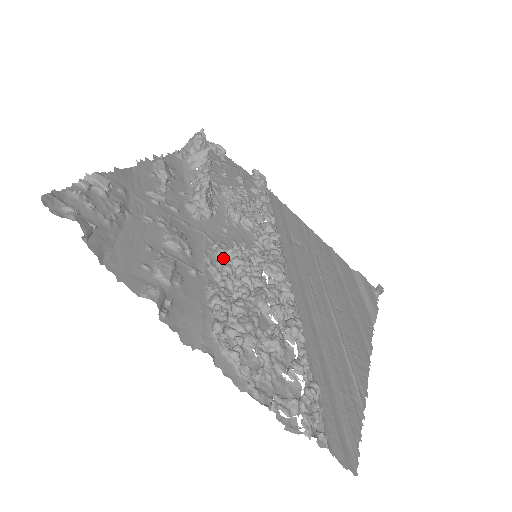
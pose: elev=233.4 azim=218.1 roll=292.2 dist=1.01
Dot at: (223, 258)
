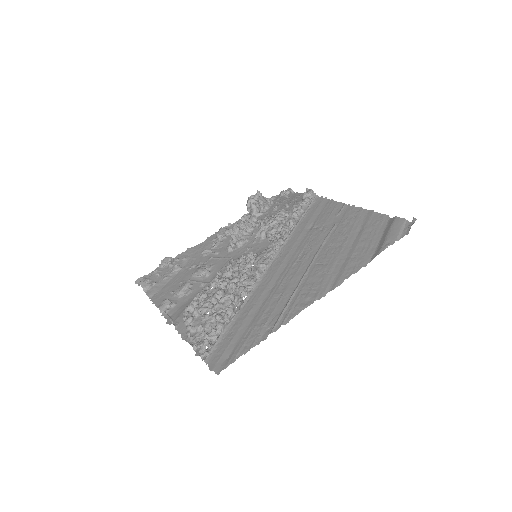
Dot at: occluded
